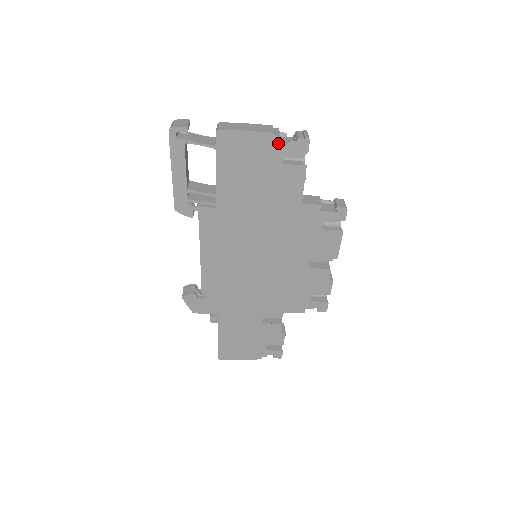
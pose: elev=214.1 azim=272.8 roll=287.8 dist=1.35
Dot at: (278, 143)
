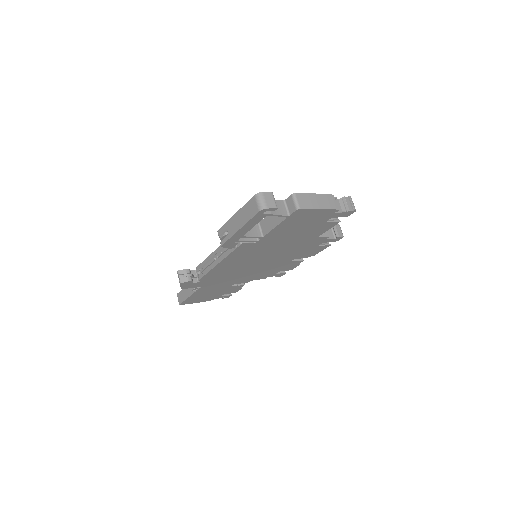
Dot at: (334, 213)
